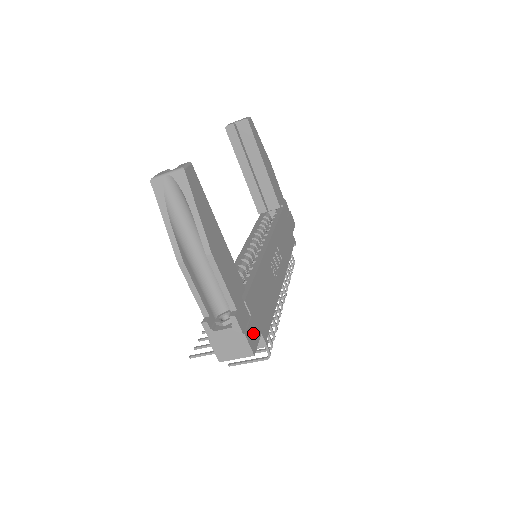
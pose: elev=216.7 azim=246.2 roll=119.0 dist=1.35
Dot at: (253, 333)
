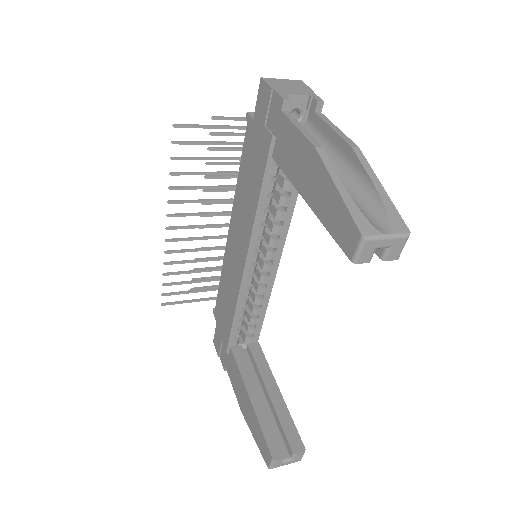
Dot at: occluded
